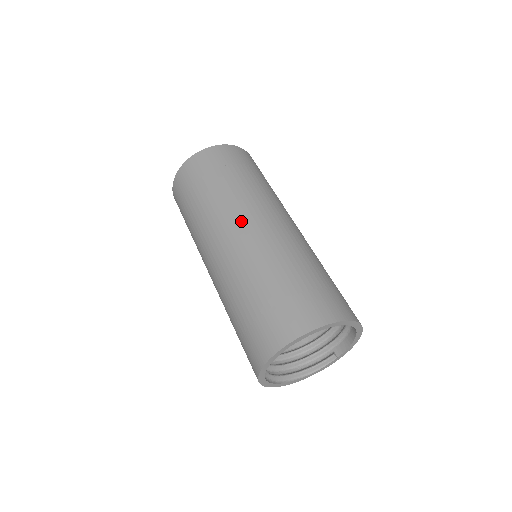
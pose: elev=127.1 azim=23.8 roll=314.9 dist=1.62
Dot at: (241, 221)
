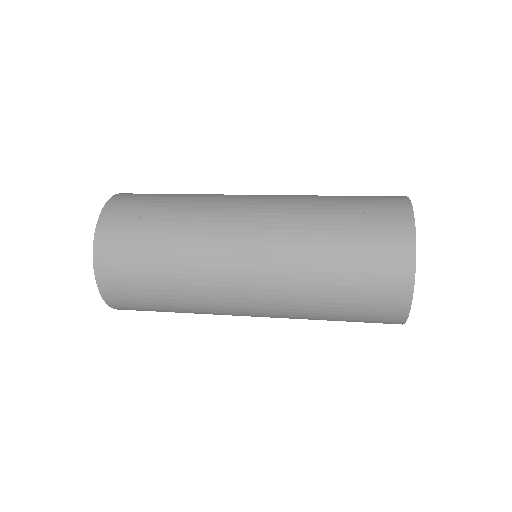
Dot at: (237, 219)
